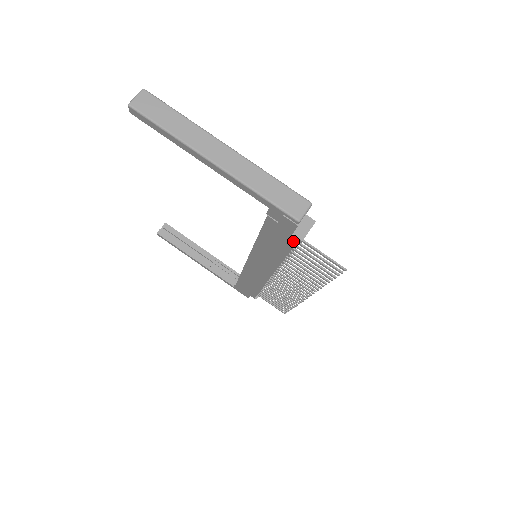
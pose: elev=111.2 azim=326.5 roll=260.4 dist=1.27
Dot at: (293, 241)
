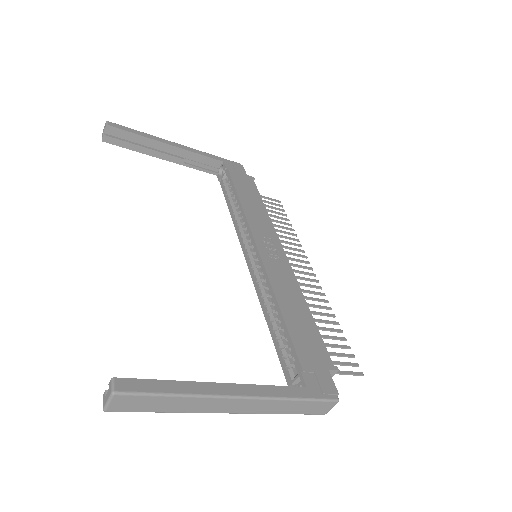
Dot at: occluded
